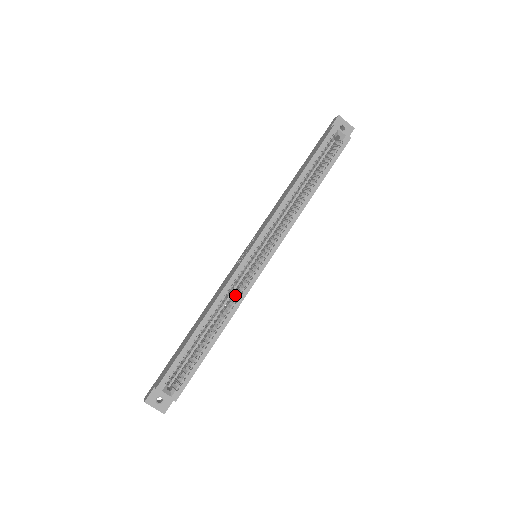
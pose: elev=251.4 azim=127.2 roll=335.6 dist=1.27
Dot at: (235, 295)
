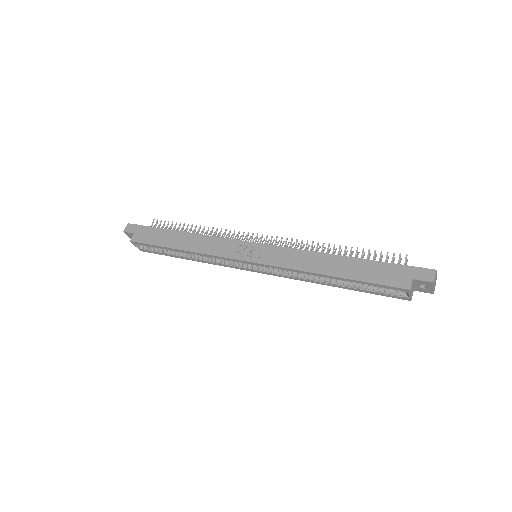
Dot at: occluded
